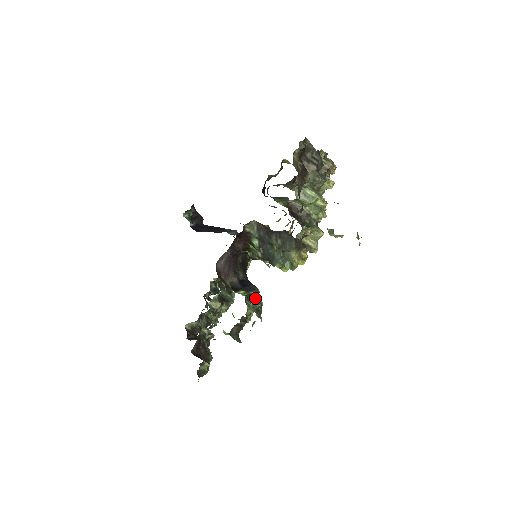
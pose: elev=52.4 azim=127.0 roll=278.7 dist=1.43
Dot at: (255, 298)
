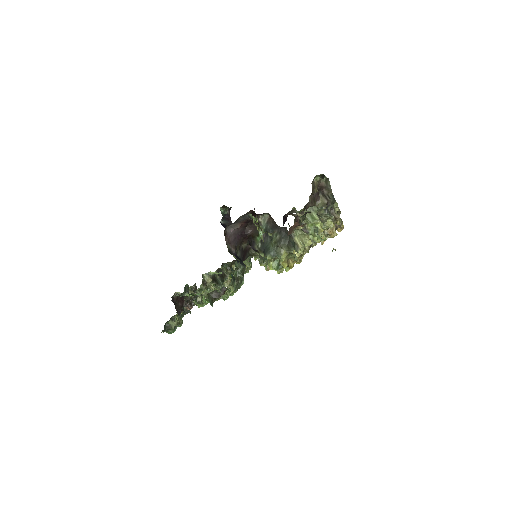
Dot at: (241, 268)
